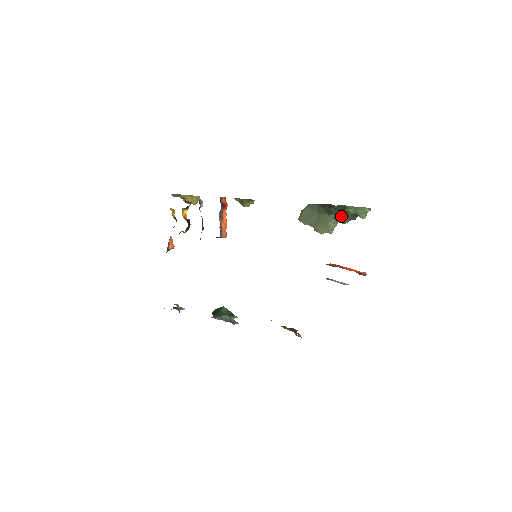
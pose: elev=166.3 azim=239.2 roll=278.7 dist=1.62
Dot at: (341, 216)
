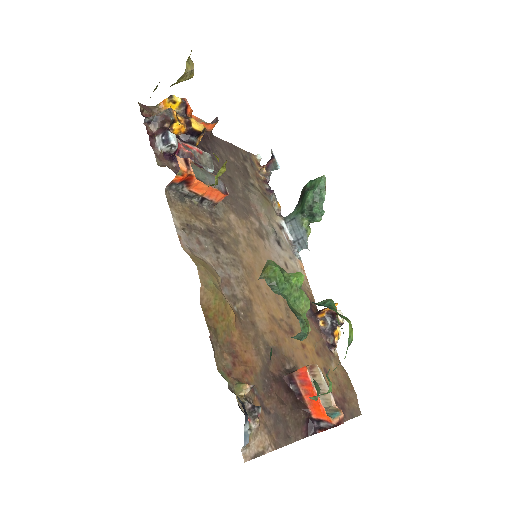
Dot at: occluded
